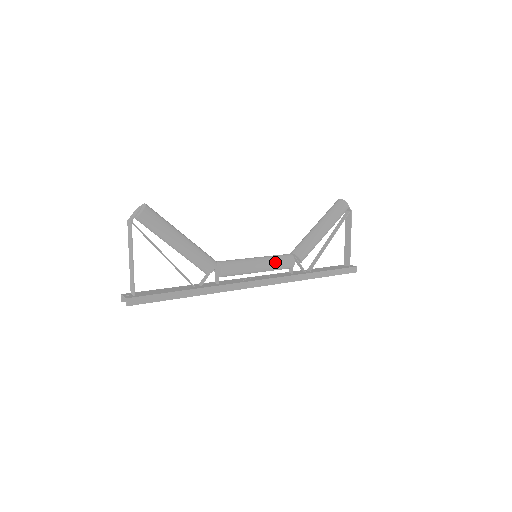
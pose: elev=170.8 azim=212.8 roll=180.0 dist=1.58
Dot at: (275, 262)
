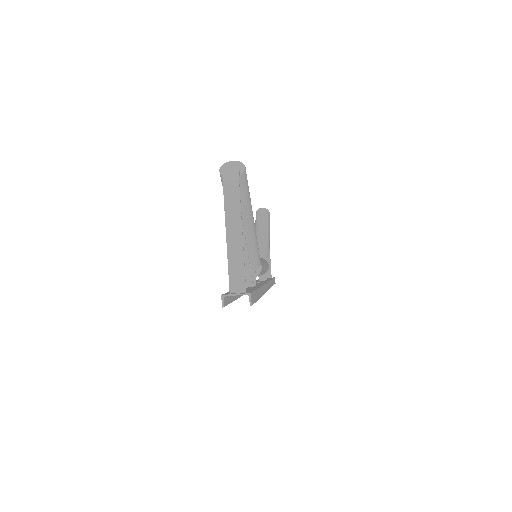
Dot at: (266, 263)
